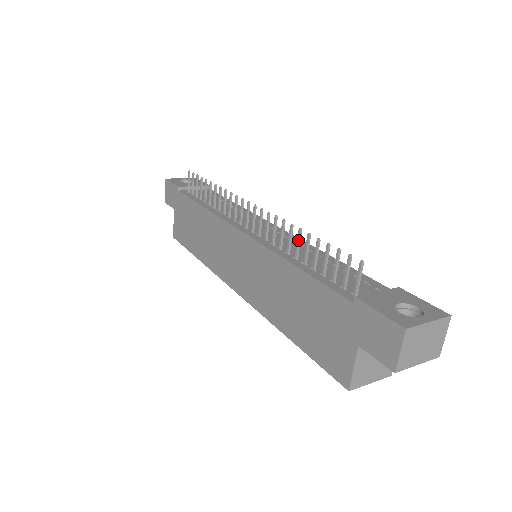
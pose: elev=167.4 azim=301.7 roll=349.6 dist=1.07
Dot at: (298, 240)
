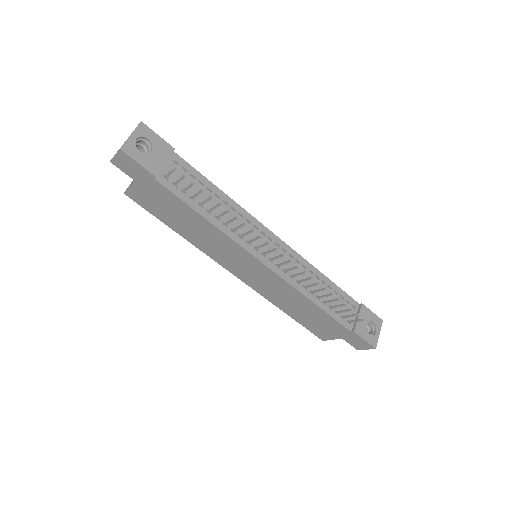
Dot at: occluded
